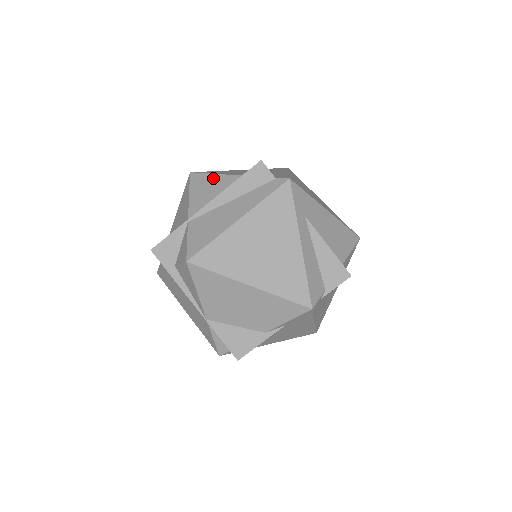
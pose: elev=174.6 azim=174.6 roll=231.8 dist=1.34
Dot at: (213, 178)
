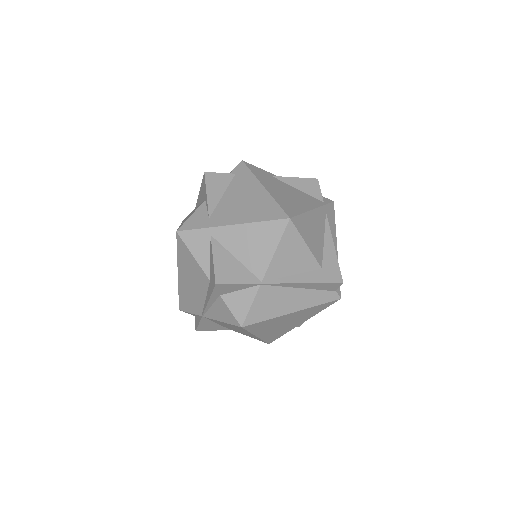
Dot at: (302, 248)
